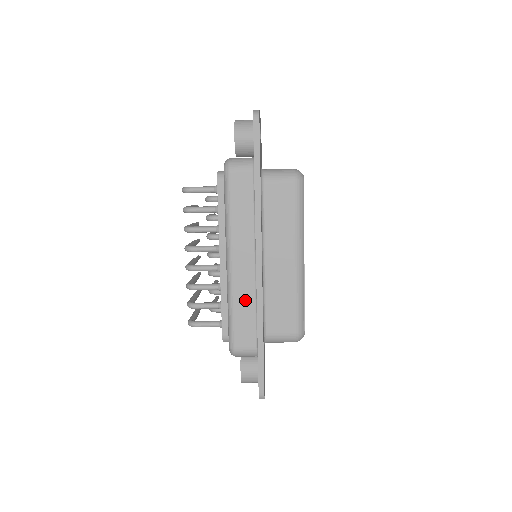
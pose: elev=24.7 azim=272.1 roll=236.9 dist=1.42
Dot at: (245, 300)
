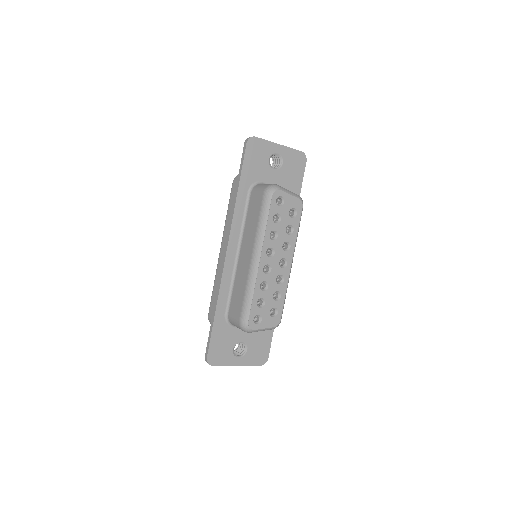
Dot at: occluded
